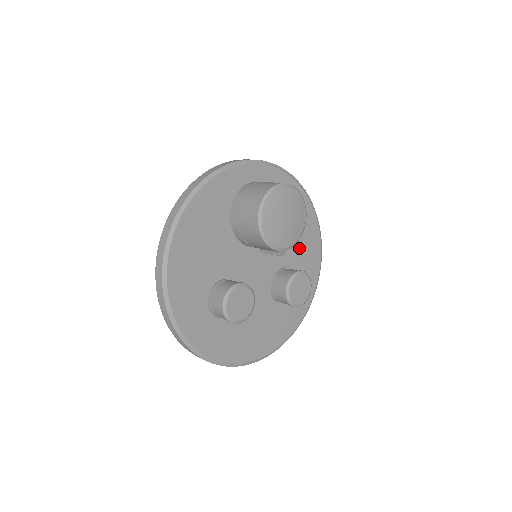
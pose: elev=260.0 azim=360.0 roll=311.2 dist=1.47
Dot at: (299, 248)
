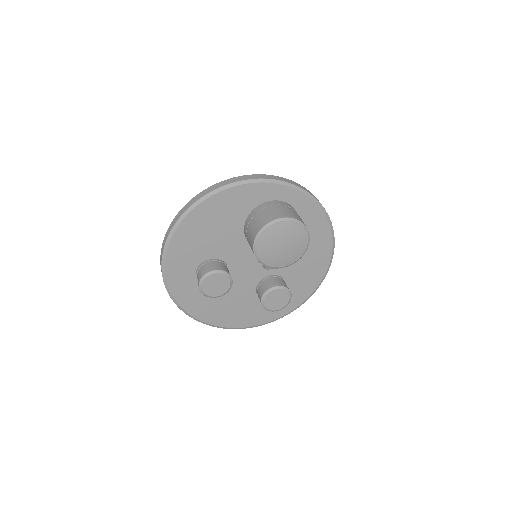
Dot at: (301, 268)
